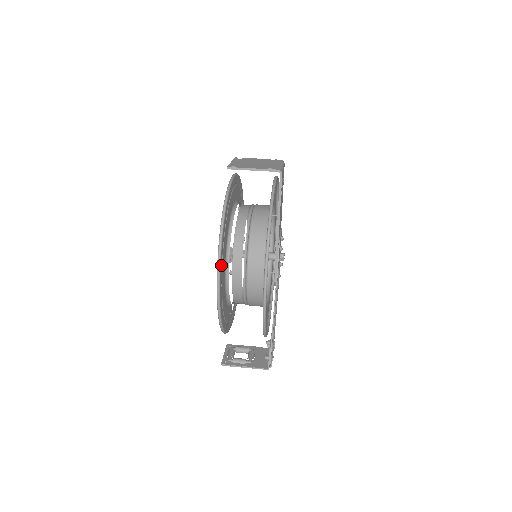
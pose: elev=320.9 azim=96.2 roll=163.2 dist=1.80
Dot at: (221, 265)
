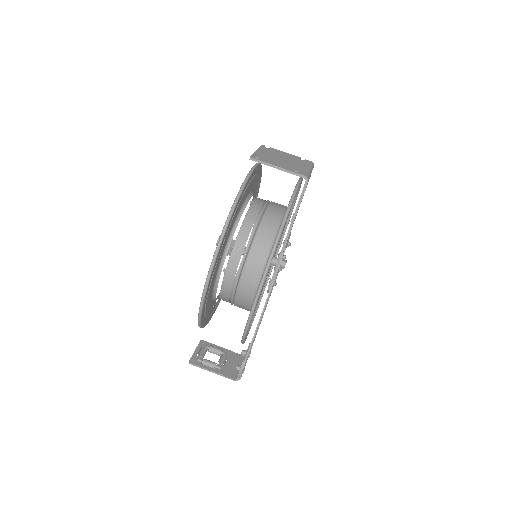
Dot at: (215, 264)
